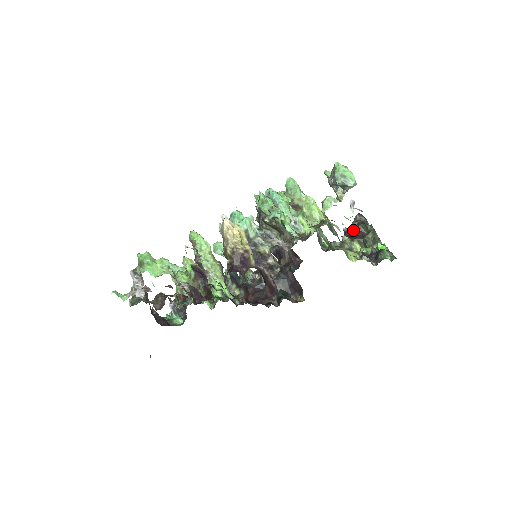
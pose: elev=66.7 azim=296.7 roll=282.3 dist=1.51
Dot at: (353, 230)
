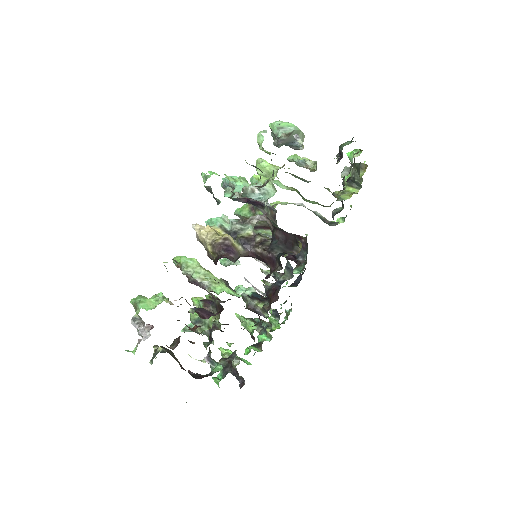
Dot at: occluded
